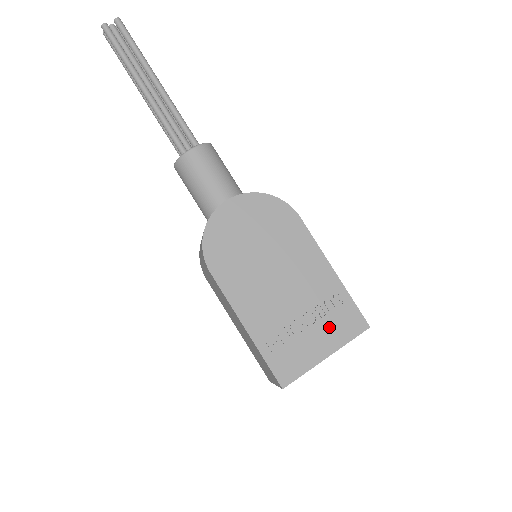
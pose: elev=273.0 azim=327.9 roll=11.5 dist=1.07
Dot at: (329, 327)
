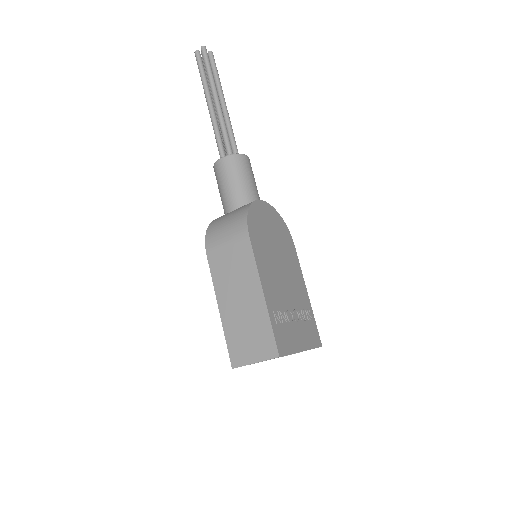
Dot at: (304, 330)
